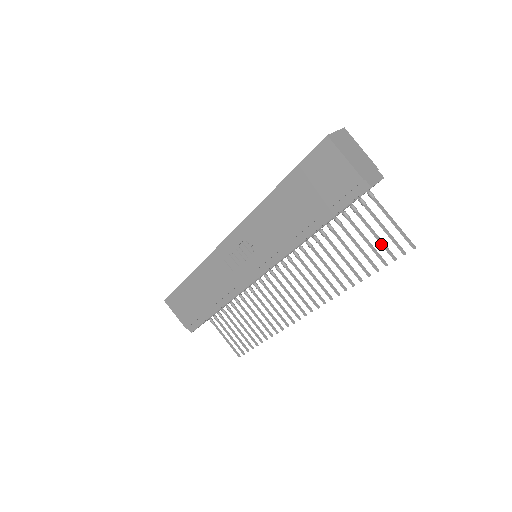
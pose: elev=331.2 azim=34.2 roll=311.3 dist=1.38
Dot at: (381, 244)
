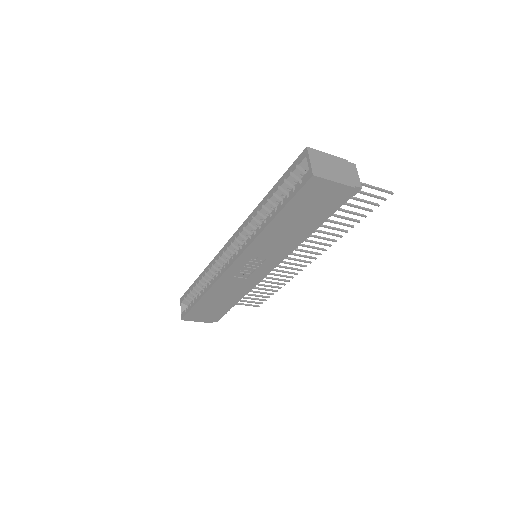
Dot at: occluded
